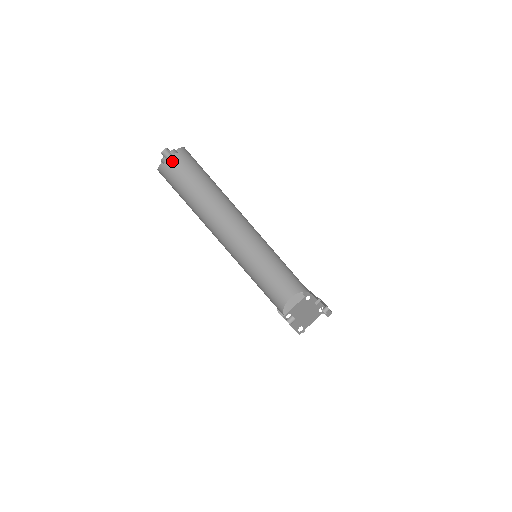
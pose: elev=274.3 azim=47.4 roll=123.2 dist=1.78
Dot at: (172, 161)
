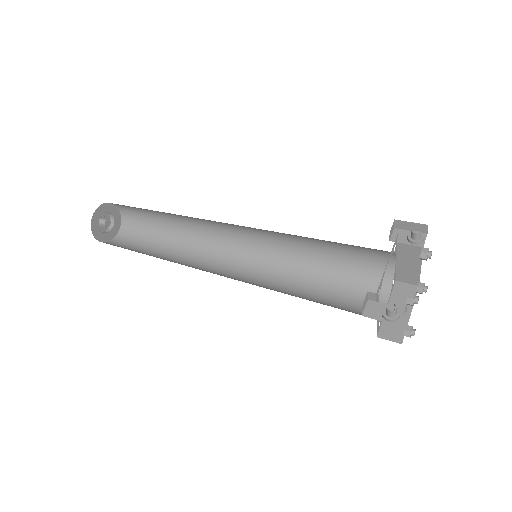
Dot at: (124, 210)
